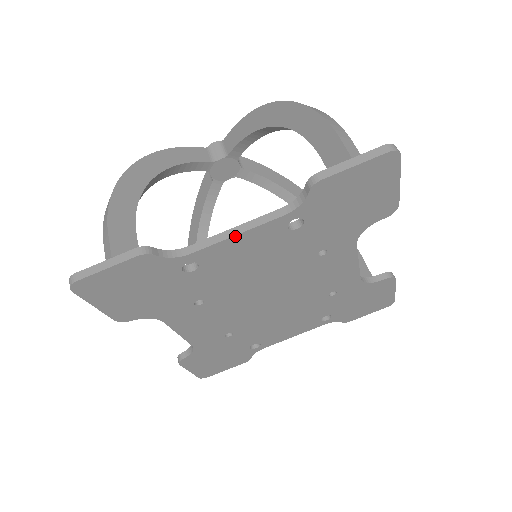
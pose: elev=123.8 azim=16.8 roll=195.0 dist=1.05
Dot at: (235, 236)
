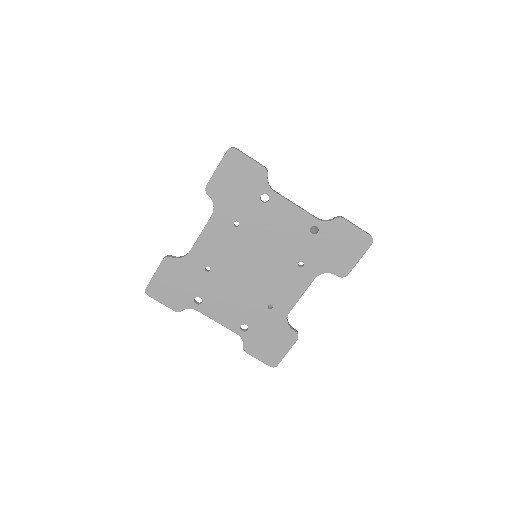
Dot at: (295, 205)
